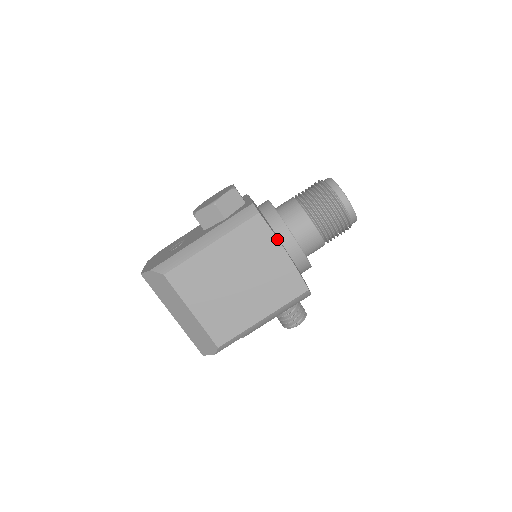
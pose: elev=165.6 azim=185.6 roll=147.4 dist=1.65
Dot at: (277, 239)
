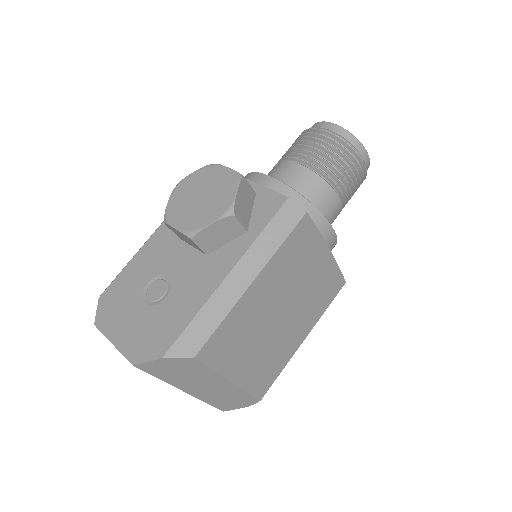
Dot at: (322, 238)
